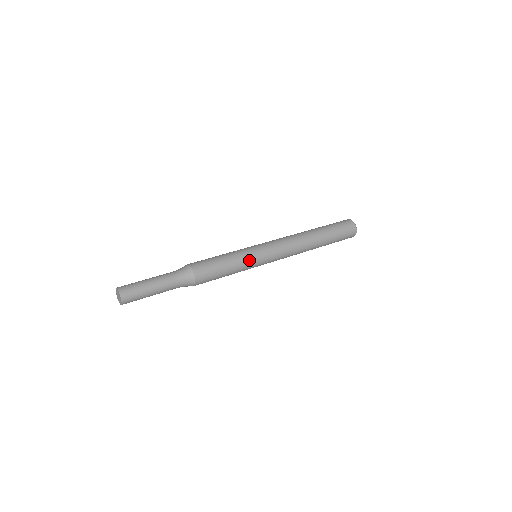
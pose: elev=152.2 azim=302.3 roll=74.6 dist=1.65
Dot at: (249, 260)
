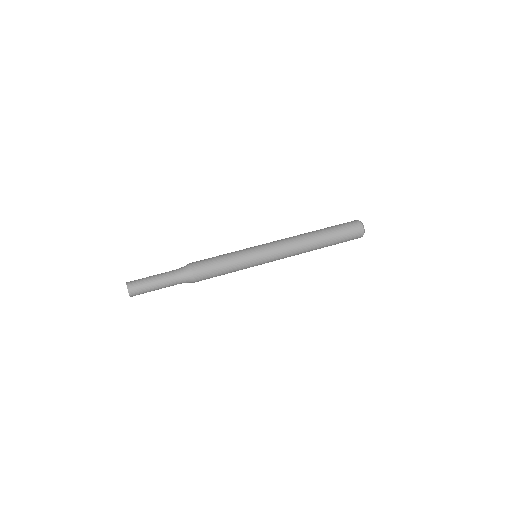
Dot at: (245, 257)
